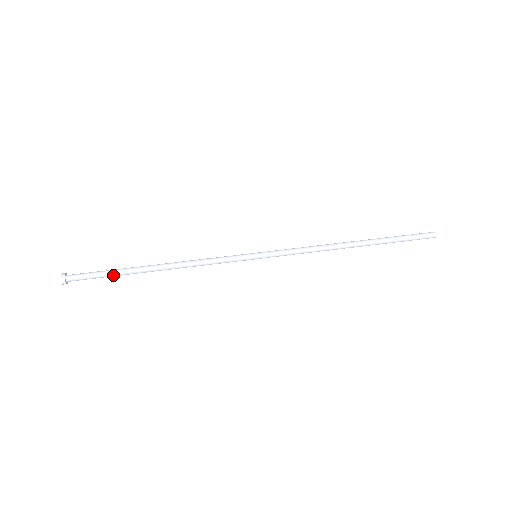
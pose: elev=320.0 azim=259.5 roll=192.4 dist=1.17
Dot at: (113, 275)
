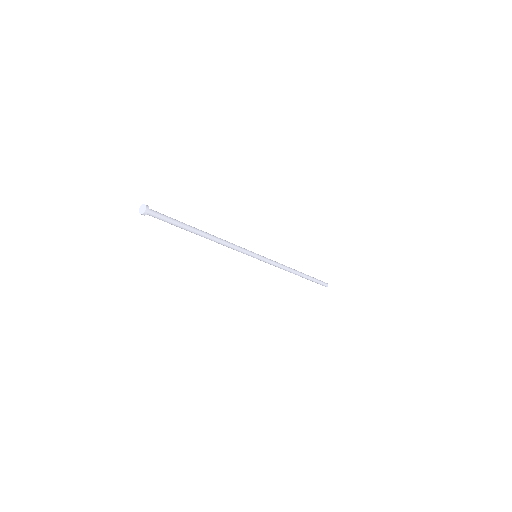
Dot at: (179, 222)
